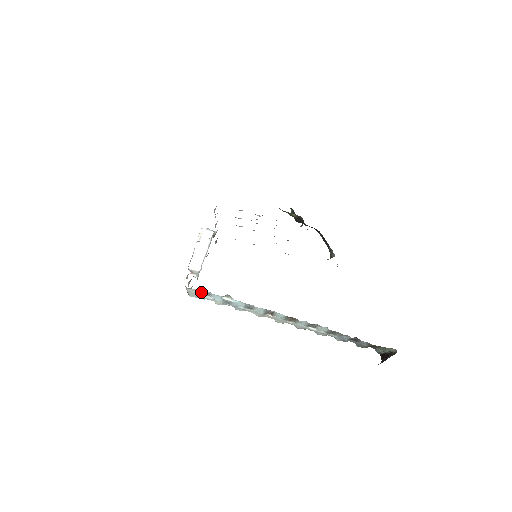
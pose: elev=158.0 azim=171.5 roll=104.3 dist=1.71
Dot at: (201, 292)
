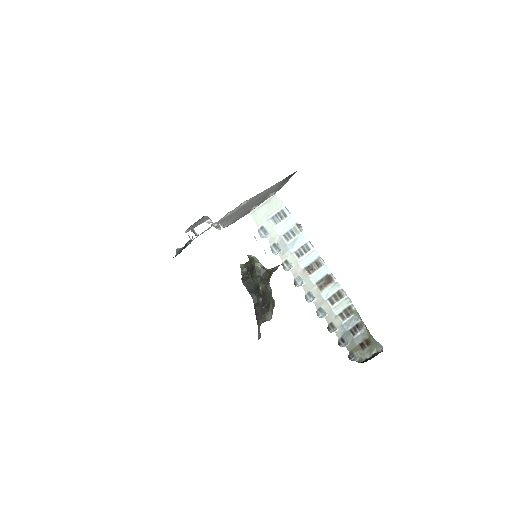
Dot at: (278, 211)
